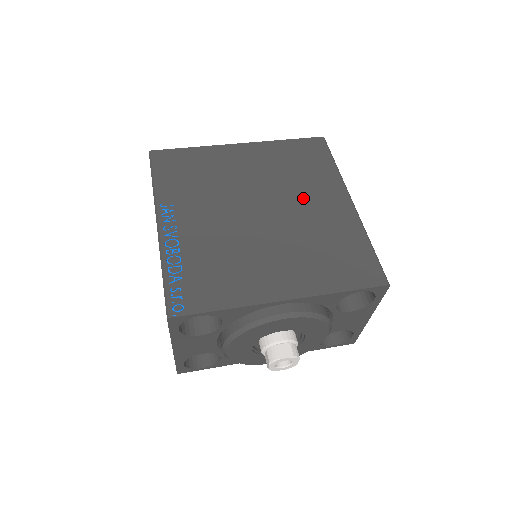
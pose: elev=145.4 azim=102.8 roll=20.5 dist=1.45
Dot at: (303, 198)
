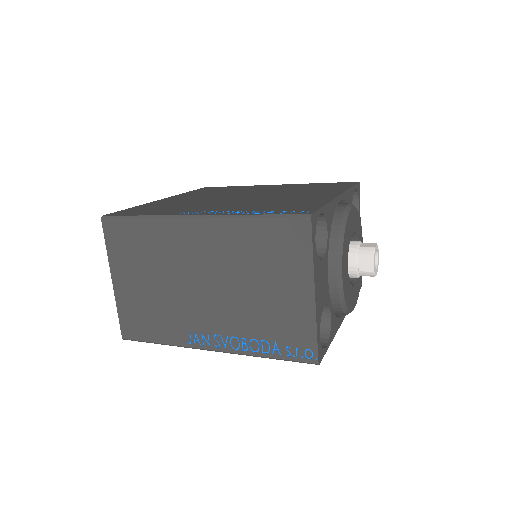
Dot at: (252, 190)
